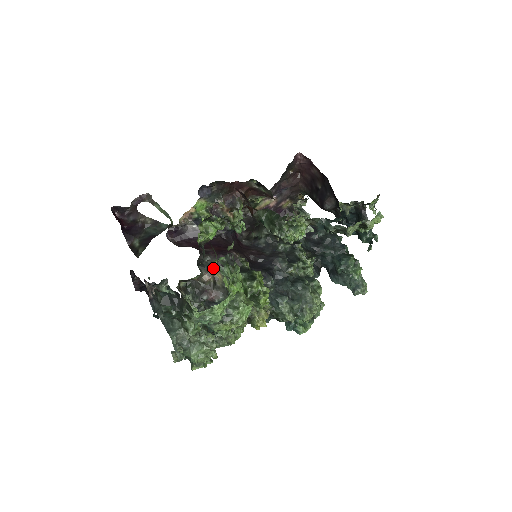
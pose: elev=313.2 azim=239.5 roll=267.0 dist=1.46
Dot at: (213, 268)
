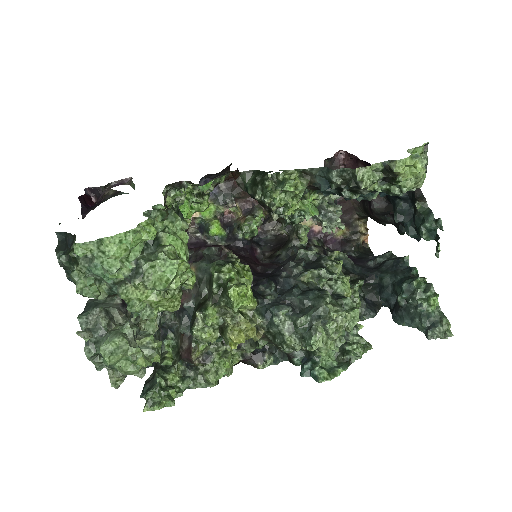
Dot at: (190, 263)
